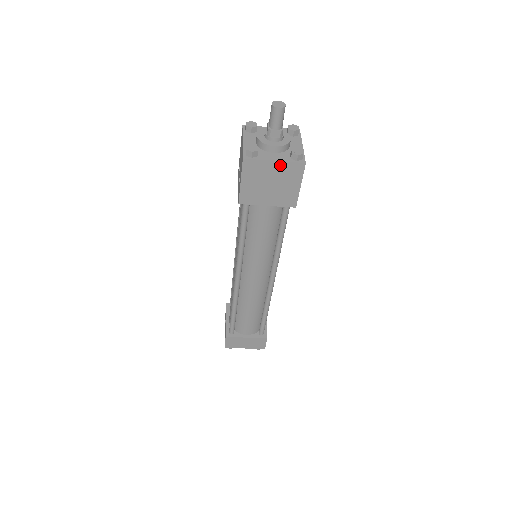
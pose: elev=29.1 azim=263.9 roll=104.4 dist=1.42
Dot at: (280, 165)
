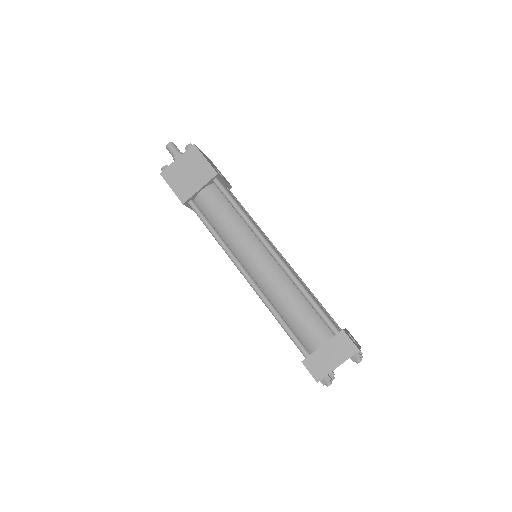
Dot at: (182, 158)
